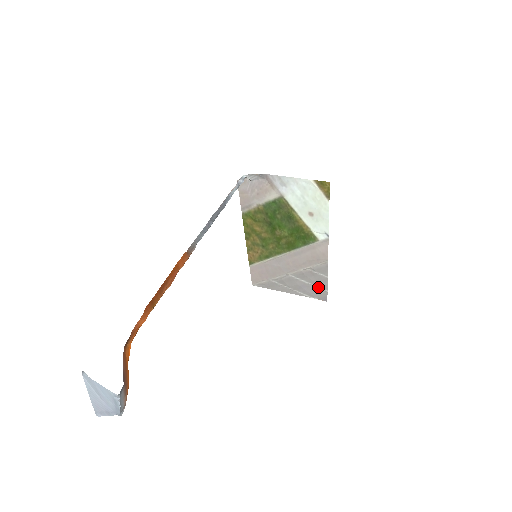
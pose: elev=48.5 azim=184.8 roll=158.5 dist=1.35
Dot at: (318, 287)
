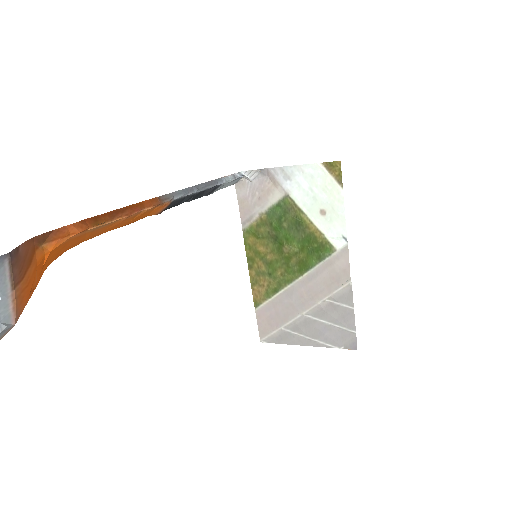
Dot at: (343, 328)
